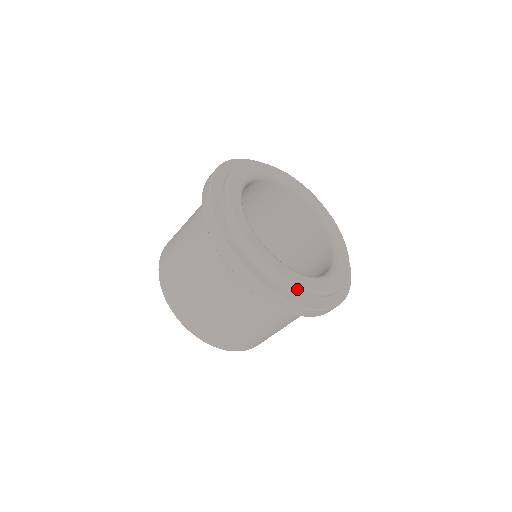
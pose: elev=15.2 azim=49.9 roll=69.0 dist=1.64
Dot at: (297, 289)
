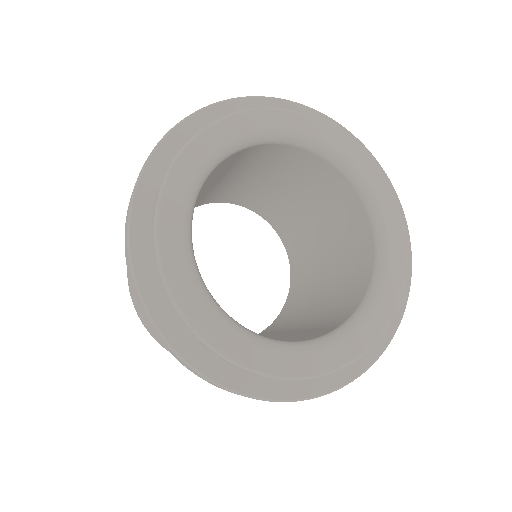
Dot at: (274, 378)
